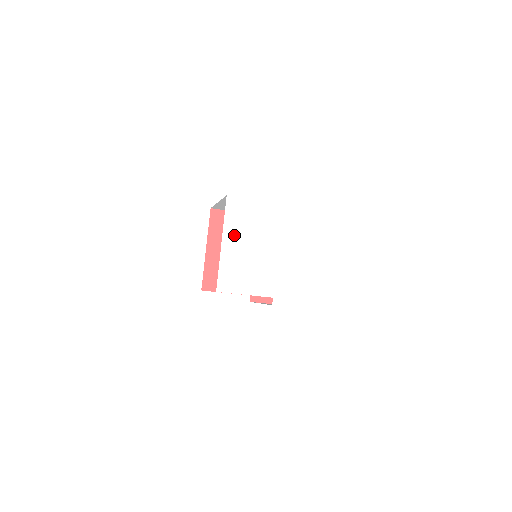
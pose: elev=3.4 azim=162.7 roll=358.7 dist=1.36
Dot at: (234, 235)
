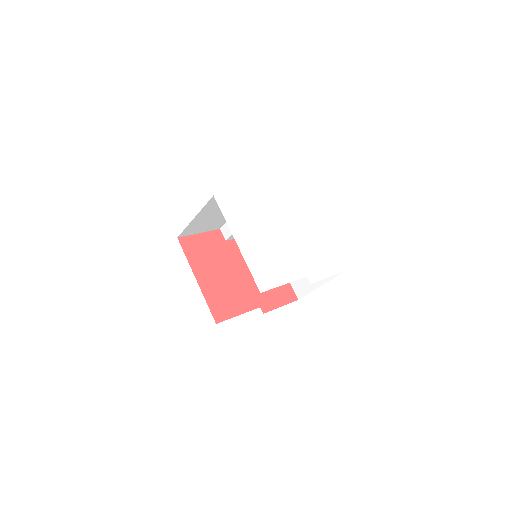
Dot at: (242, 231)
